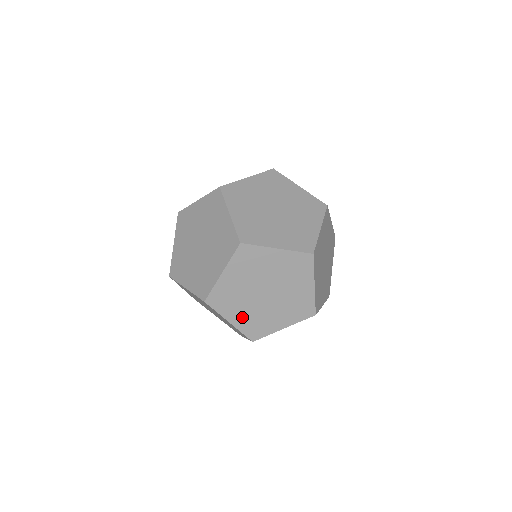
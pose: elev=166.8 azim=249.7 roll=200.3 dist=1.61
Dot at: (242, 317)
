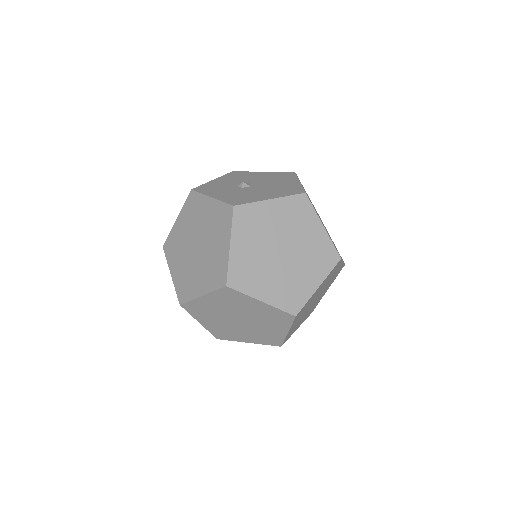
Dot at: (212, 324)
